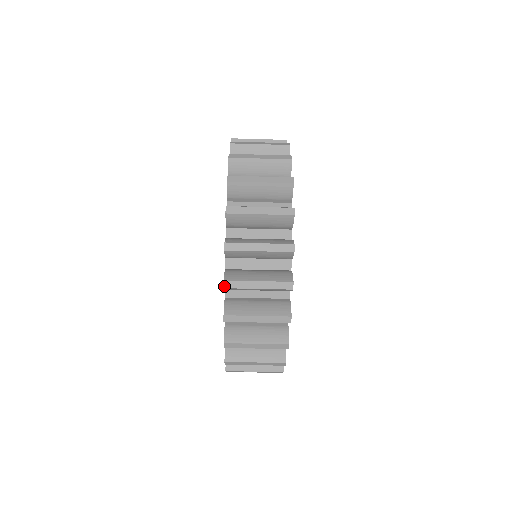
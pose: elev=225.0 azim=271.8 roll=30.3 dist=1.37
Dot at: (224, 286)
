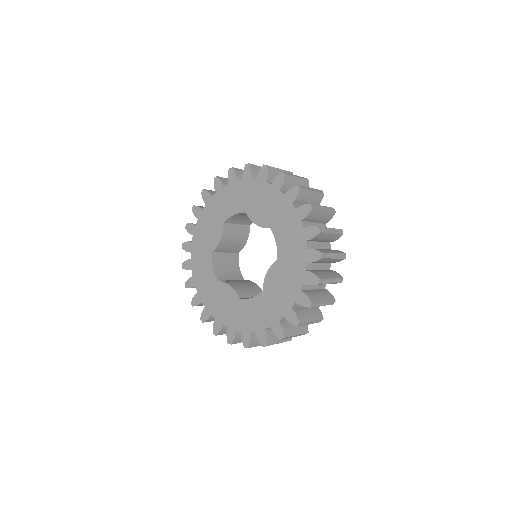
Dot at: (214, 334)
